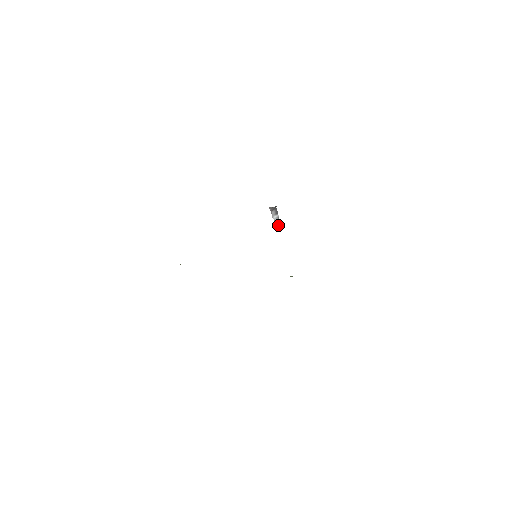
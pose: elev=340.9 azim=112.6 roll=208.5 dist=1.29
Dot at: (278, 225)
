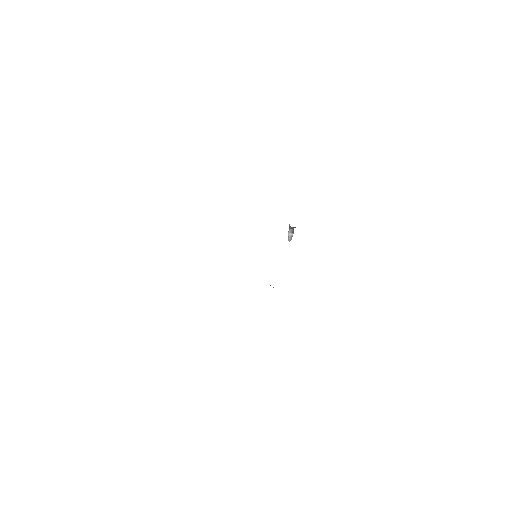
Dot at: (289, 241)
